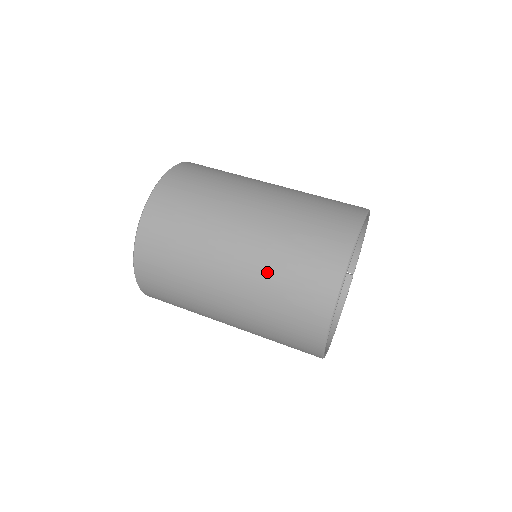
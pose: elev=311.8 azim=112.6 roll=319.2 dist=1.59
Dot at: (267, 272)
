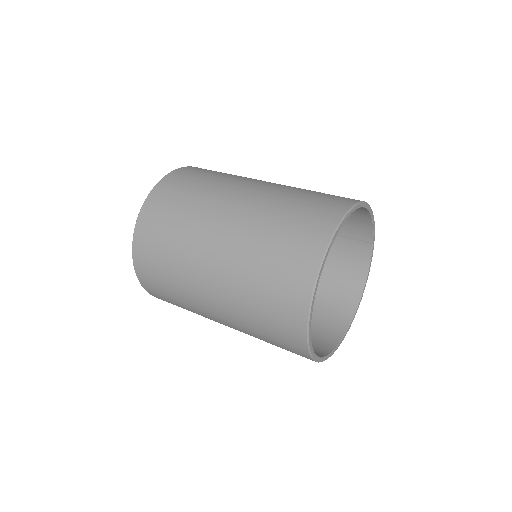
Dot at: (242, 310)
